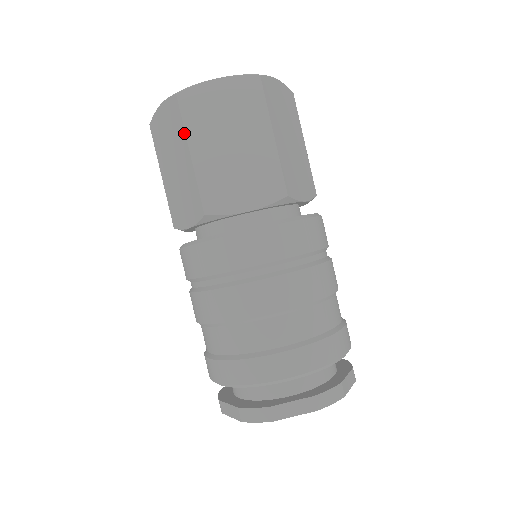
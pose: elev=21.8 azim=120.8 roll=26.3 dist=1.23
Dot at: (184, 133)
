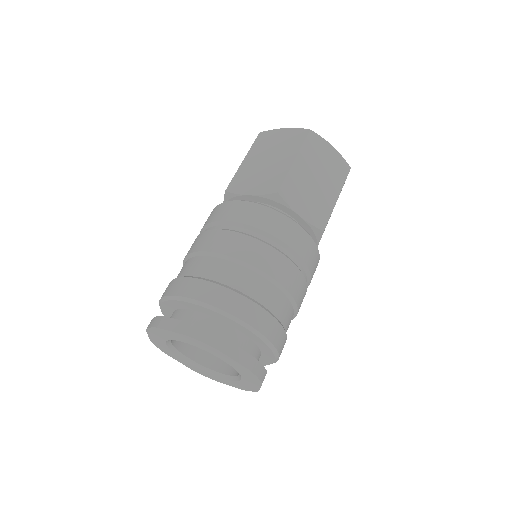
Dot at: (249, 151)
